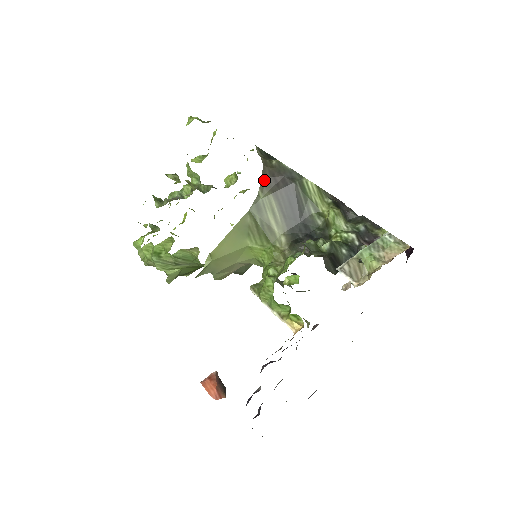
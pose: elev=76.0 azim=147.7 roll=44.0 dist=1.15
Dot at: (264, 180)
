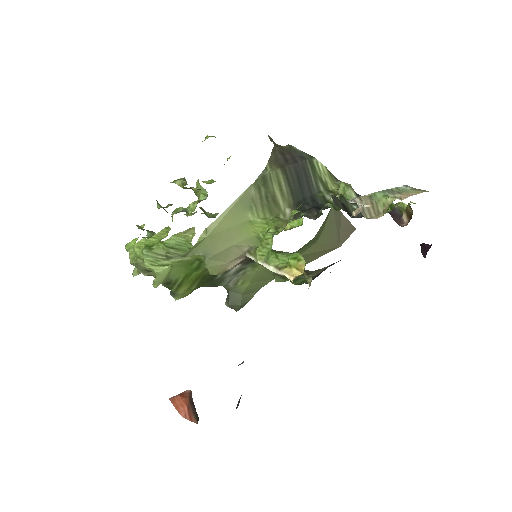
Dot at: (273, 157)
